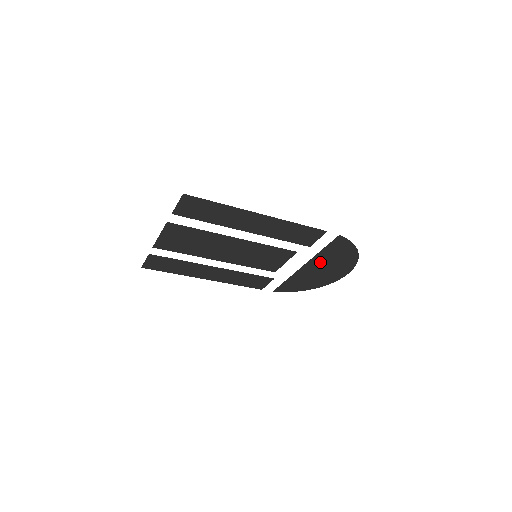
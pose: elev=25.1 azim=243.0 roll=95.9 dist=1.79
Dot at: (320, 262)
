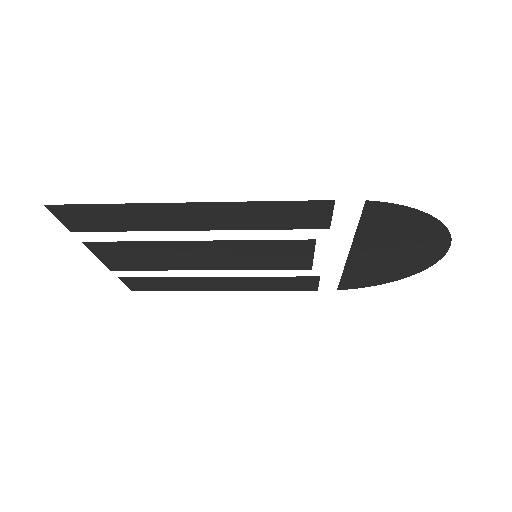
Dot at: (374, 245)
